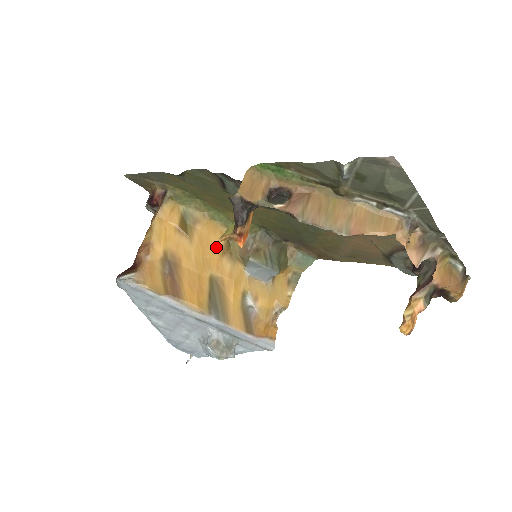
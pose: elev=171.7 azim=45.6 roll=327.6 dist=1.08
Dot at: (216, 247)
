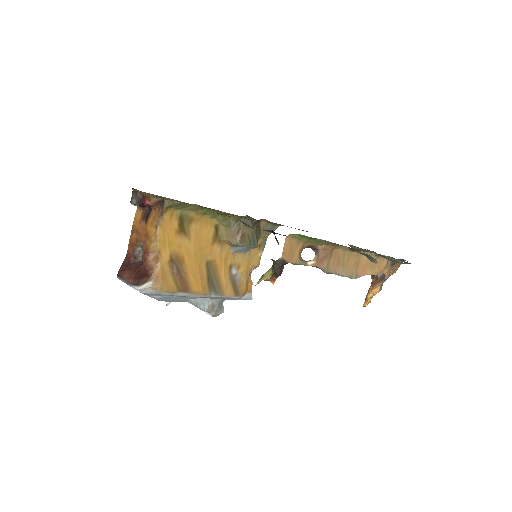
Dot at: (208, 237)
